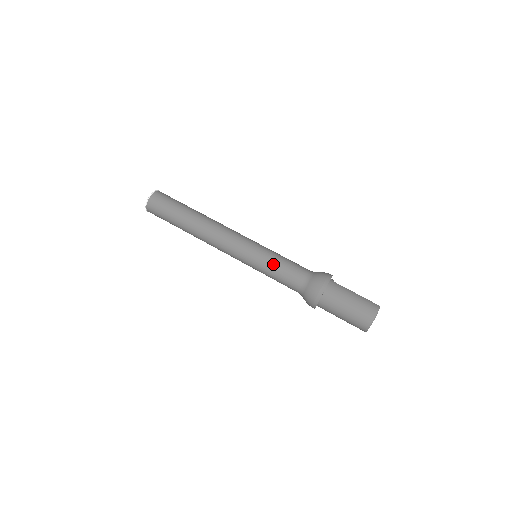
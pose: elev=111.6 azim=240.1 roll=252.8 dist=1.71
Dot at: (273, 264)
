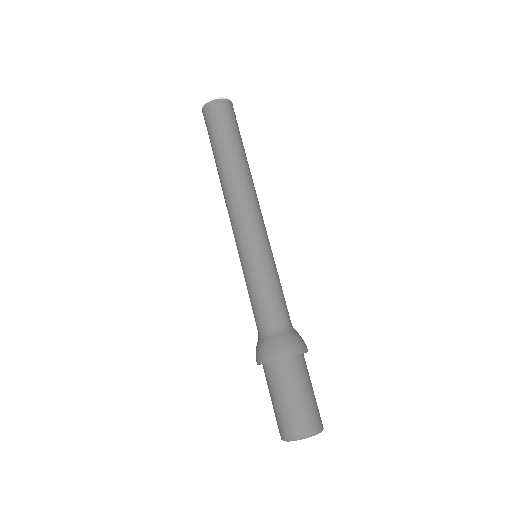
Dot at: (273, 278)
